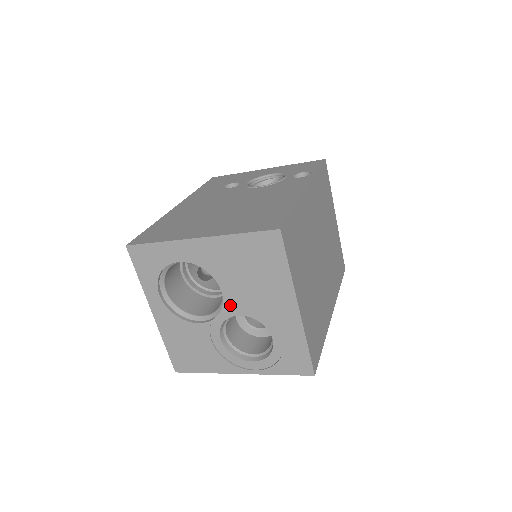
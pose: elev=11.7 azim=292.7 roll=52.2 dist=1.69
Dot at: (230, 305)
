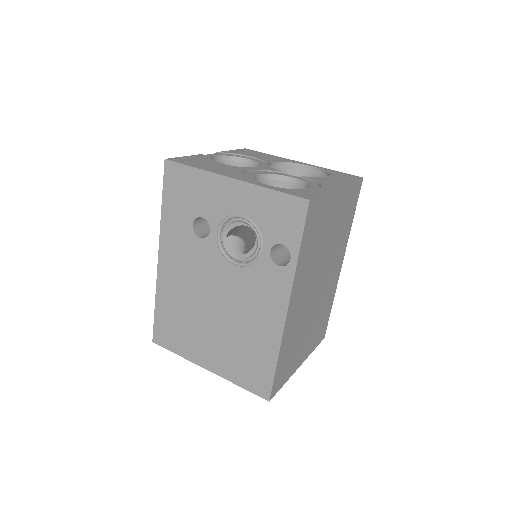
Dot at: occluded
